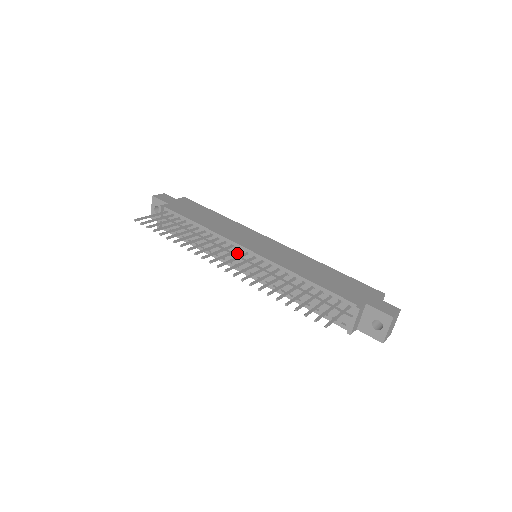
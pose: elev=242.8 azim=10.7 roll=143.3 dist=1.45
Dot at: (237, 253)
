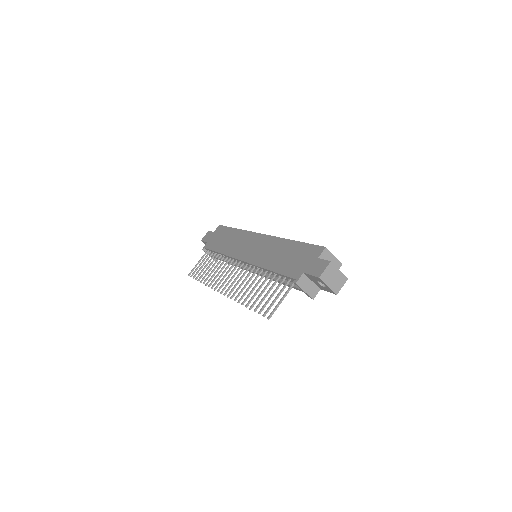
Dot at: occluded
